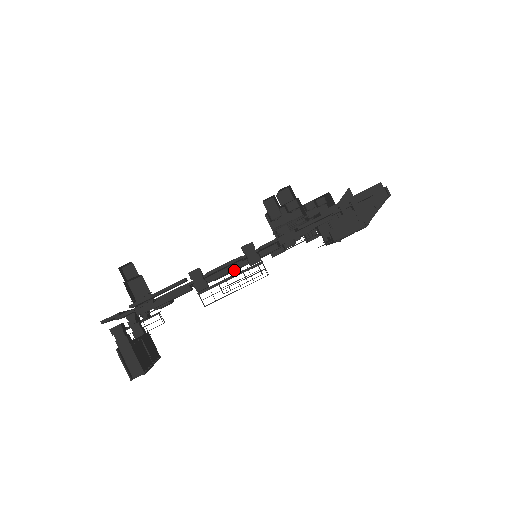
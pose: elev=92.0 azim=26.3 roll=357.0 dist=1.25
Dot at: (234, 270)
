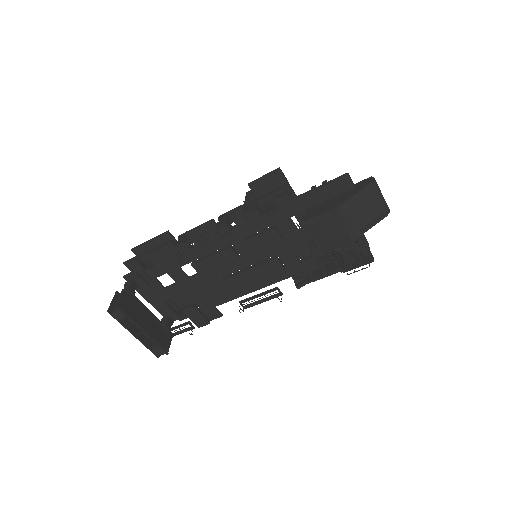
Dot at: (240, 273)
